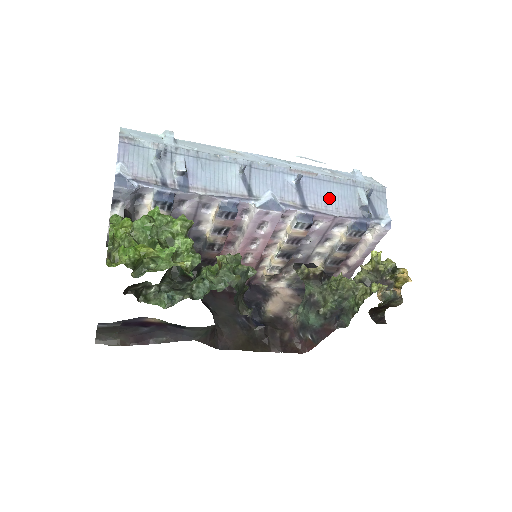
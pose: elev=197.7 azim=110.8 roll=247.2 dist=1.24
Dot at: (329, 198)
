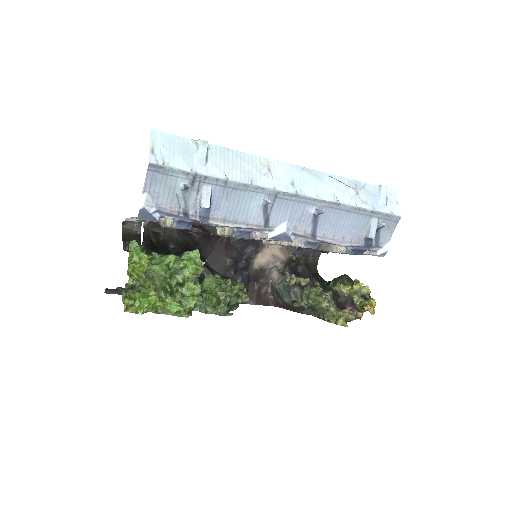
Dot at: (341, 227)
